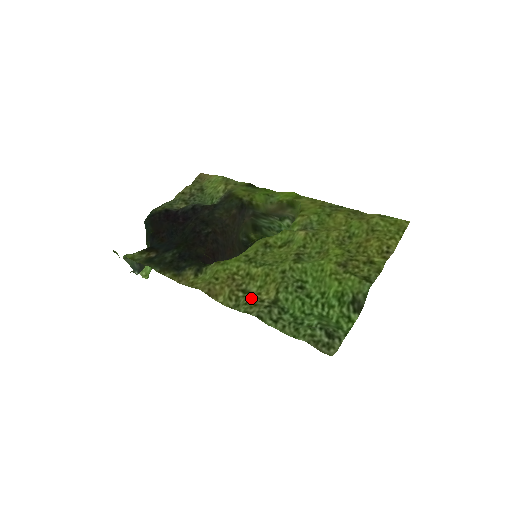
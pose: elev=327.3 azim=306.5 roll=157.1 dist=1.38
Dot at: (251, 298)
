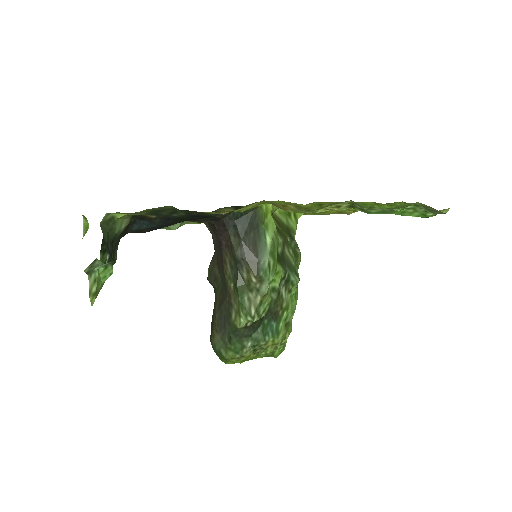
Dot at: occluded
